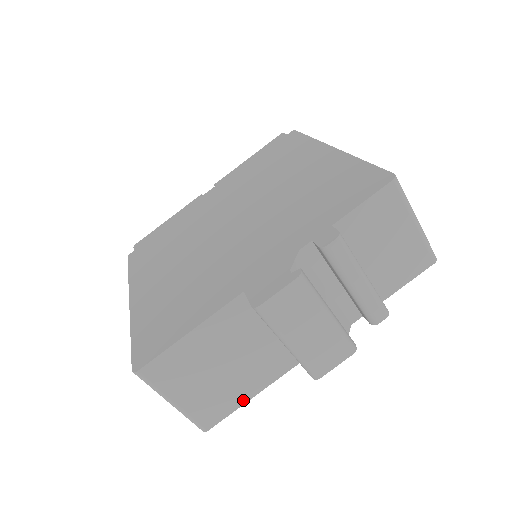
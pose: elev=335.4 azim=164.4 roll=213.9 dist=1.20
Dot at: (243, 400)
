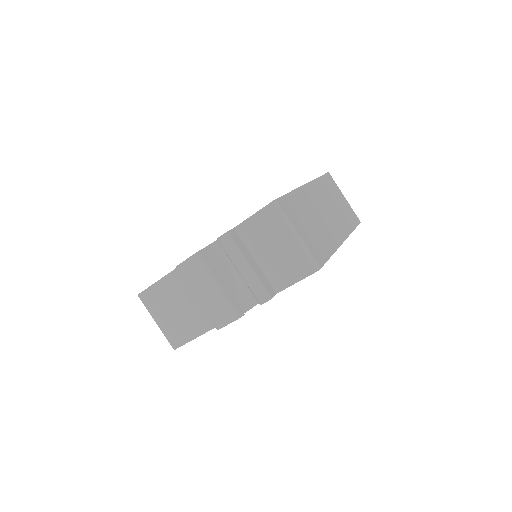
Dot at: (193, 336)
